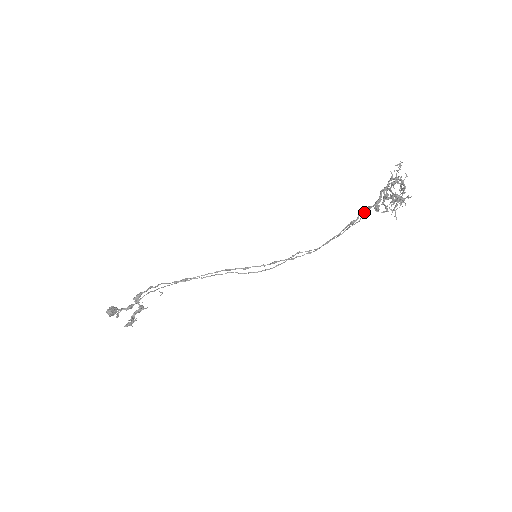
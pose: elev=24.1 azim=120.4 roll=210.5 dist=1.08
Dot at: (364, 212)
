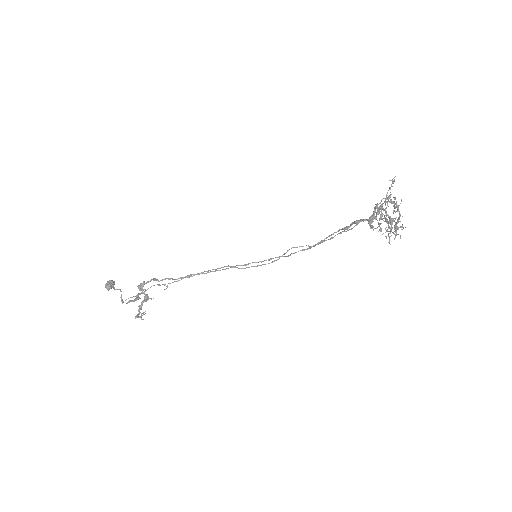
Dot at: (358, 223)
